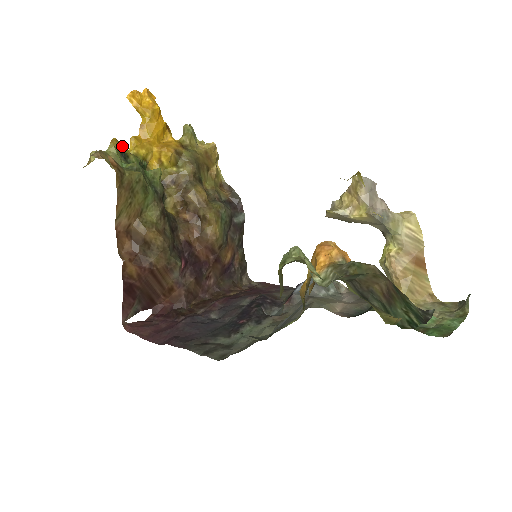
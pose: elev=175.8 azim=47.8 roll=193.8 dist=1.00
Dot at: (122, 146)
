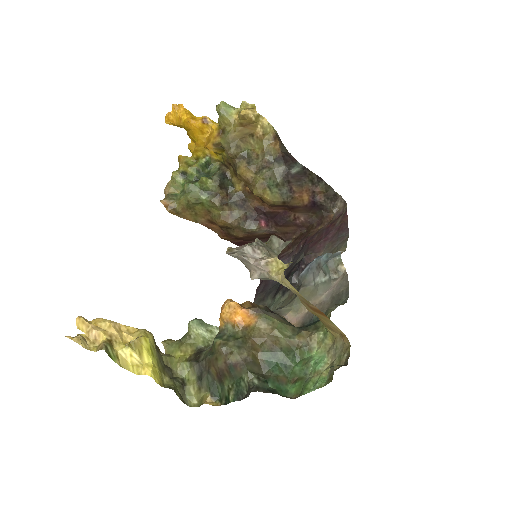
Dot at: (183, 162)
